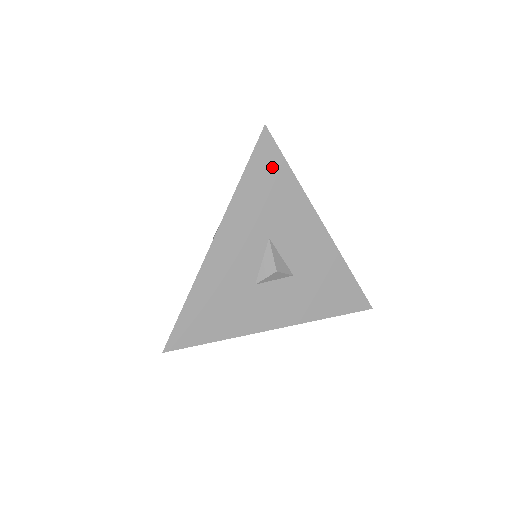
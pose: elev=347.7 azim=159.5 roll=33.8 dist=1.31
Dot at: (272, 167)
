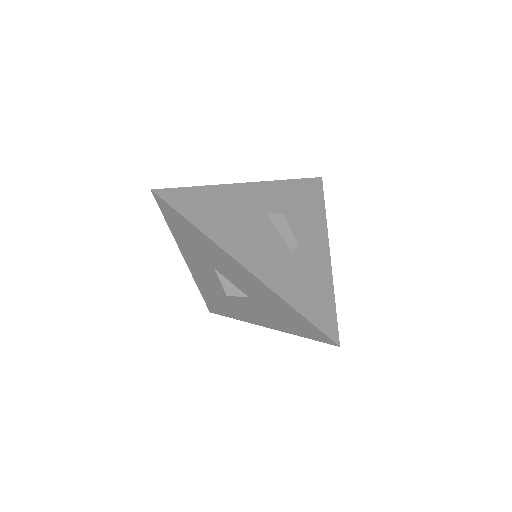
Dot at: (178, 220)
